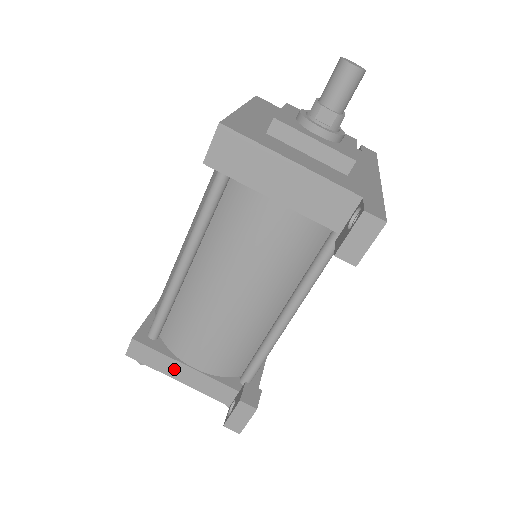
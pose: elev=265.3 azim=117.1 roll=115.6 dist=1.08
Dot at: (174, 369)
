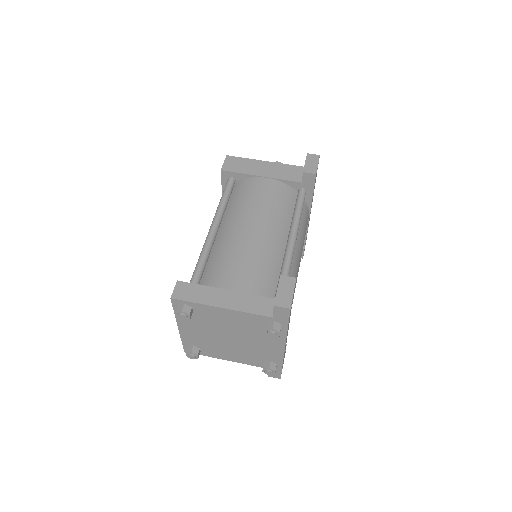
Dot at: (216, 297)
